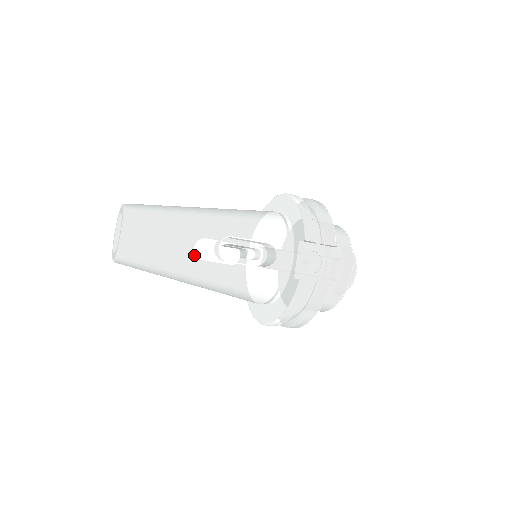
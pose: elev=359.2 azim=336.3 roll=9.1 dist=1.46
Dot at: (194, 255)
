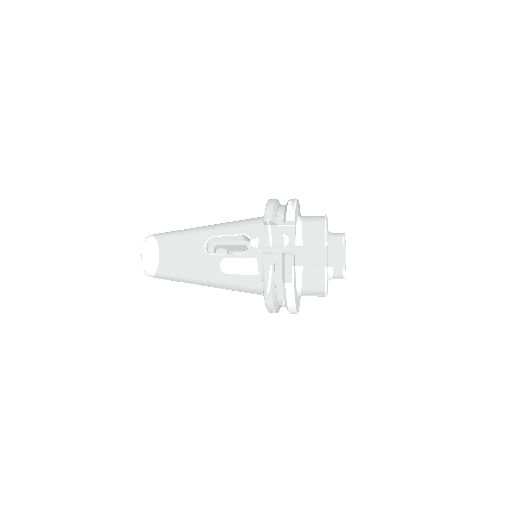
Dot at: (189, 255)
